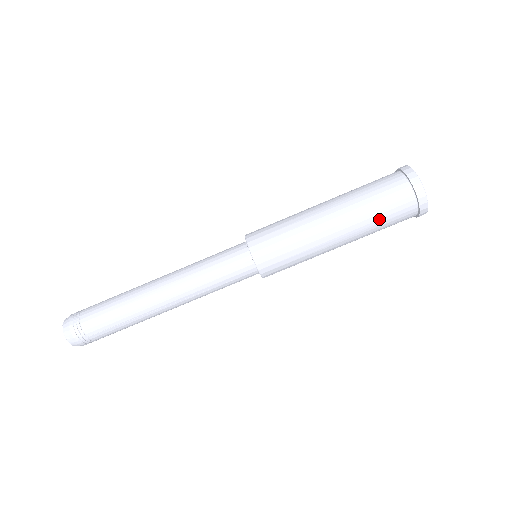
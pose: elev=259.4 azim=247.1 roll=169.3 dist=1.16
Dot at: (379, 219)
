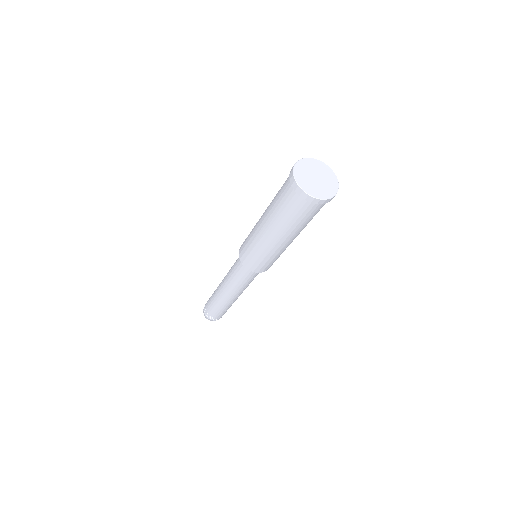
Dot at: (303, 223)
